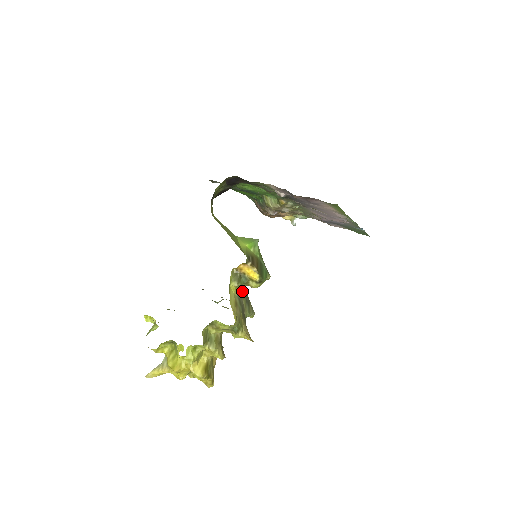
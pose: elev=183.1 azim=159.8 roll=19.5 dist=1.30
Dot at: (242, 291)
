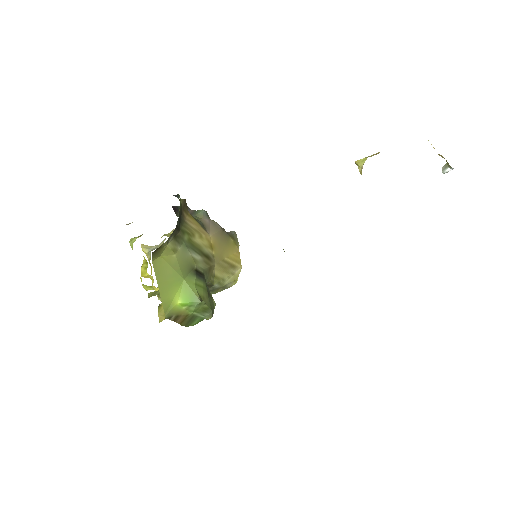
Dot at: occluded
